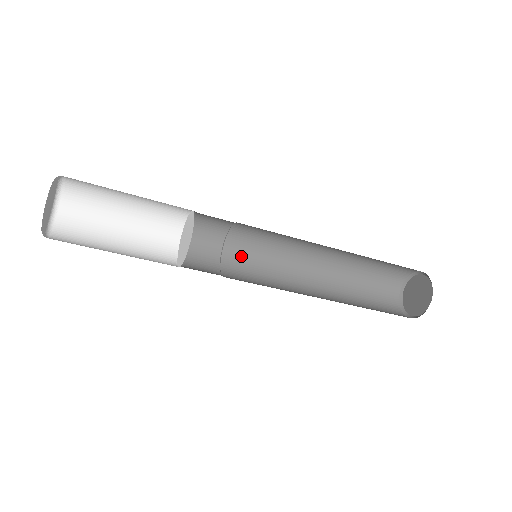
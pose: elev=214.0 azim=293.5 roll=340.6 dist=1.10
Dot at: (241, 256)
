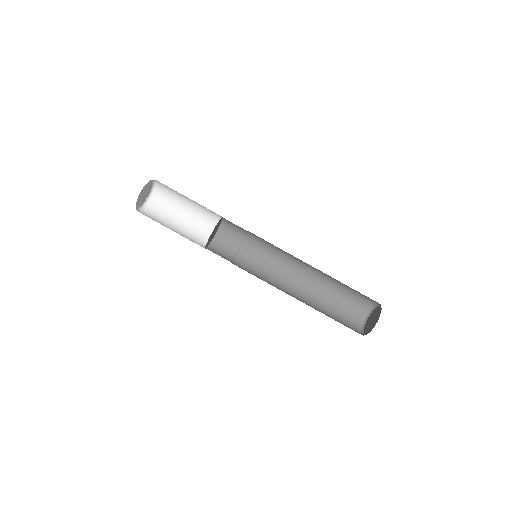
Dot at: (249, 260)
